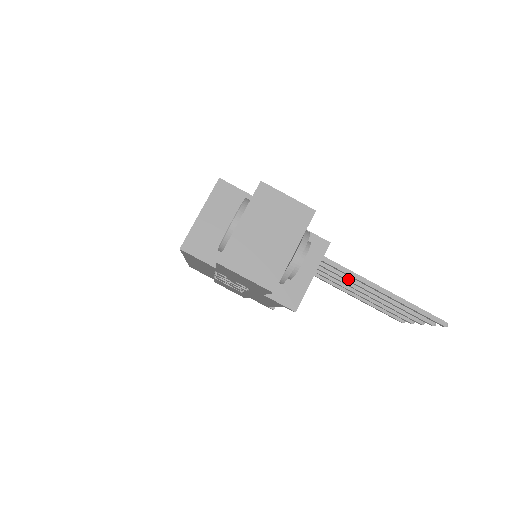
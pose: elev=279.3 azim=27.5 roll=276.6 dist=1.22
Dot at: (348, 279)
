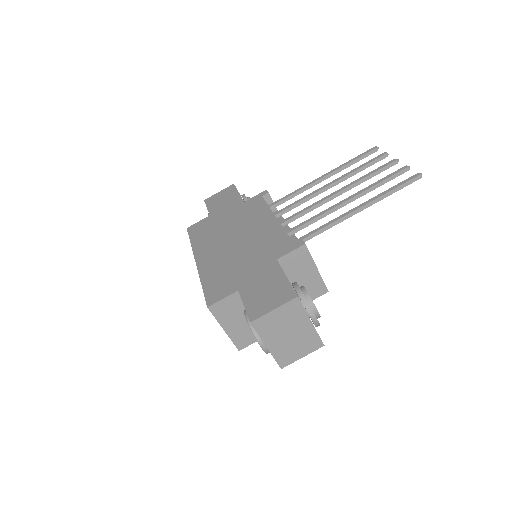
Dot at: (328, 214)
